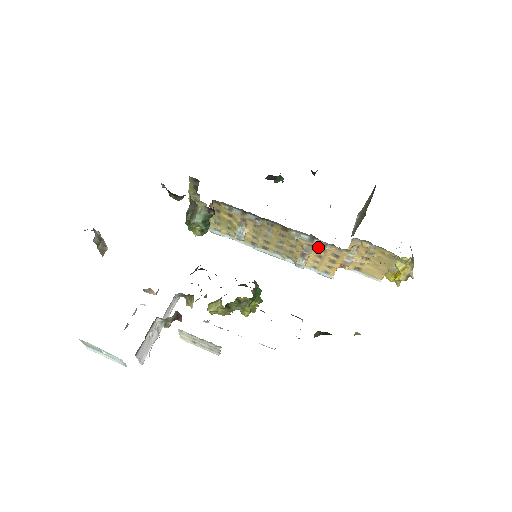
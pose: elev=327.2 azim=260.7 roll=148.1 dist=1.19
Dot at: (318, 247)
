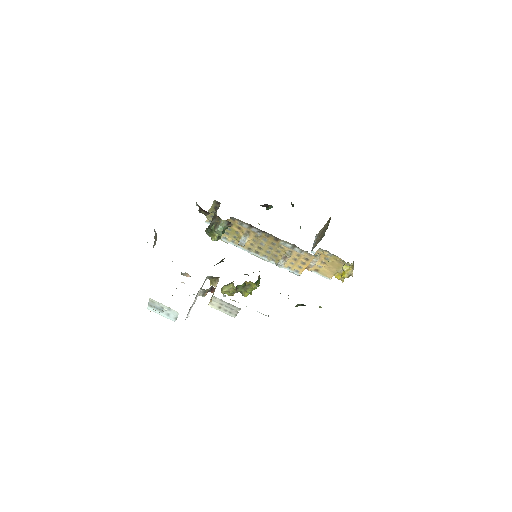
Dot at: (296, 253)
